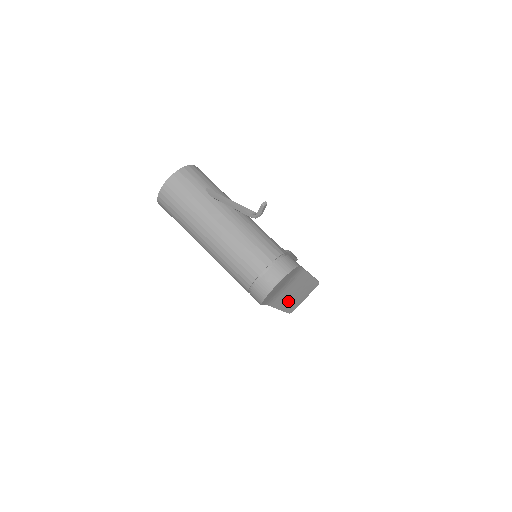
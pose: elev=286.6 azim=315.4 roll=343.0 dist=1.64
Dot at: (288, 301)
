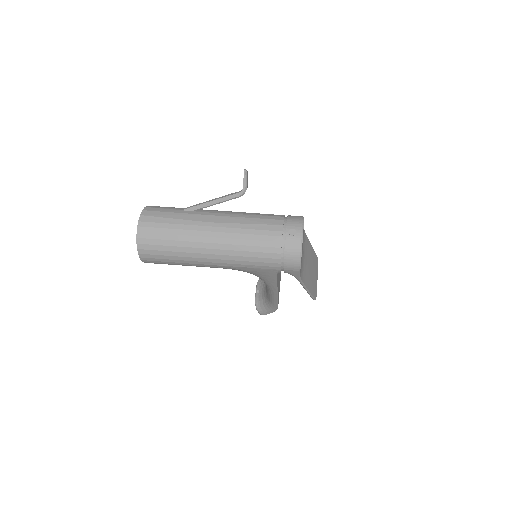
Dot at: (310, 279)
